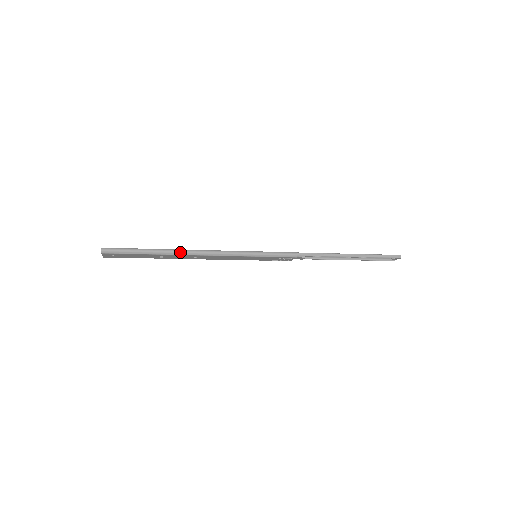
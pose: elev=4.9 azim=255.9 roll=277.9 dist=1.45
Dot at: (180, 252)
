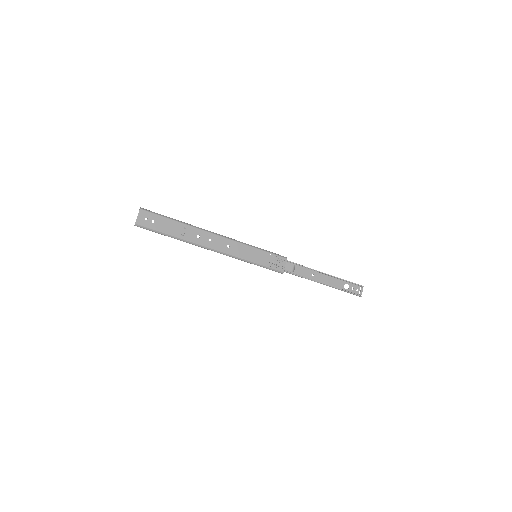
Dot at: (200, 228)
